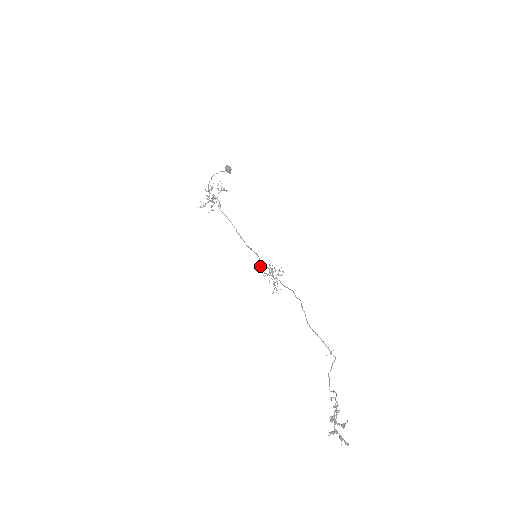
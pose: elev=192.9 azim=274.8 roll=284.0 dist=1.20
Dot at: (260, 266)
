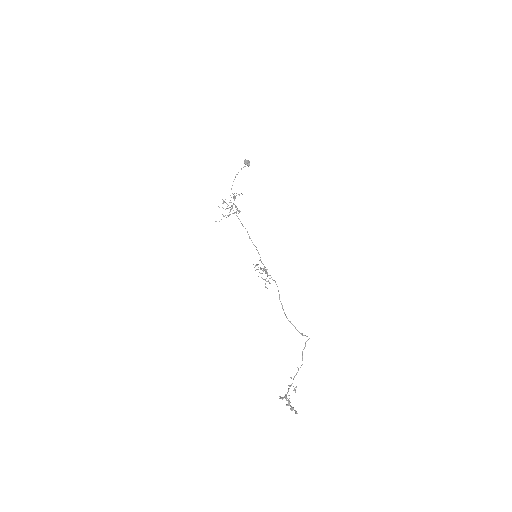
Dot at: occluded
